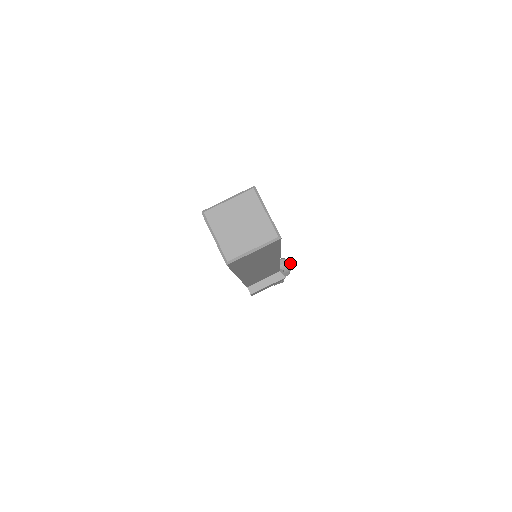
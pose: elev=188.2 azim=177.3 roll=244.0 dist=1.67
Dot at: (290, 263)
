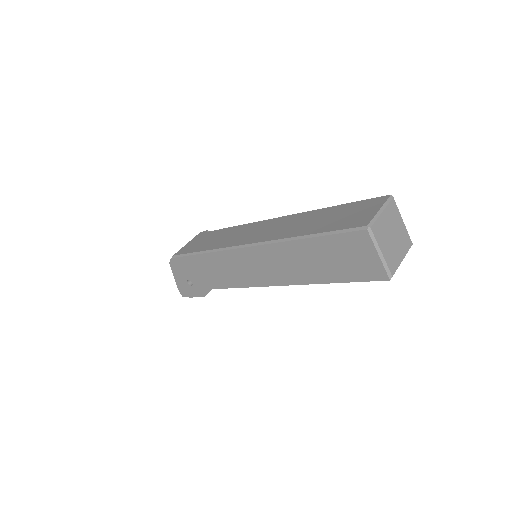
Dot at: occluded
